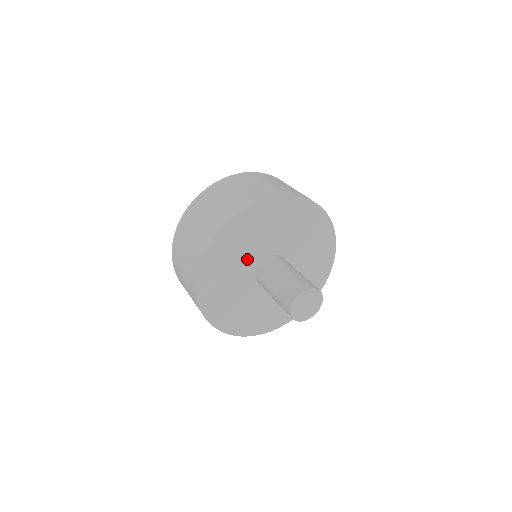
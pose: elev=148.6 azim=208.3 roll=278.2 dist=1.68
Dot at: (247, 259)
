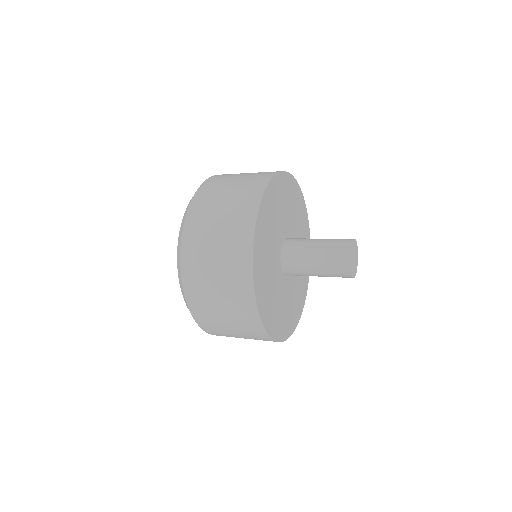
Dot at: (276, 236)
